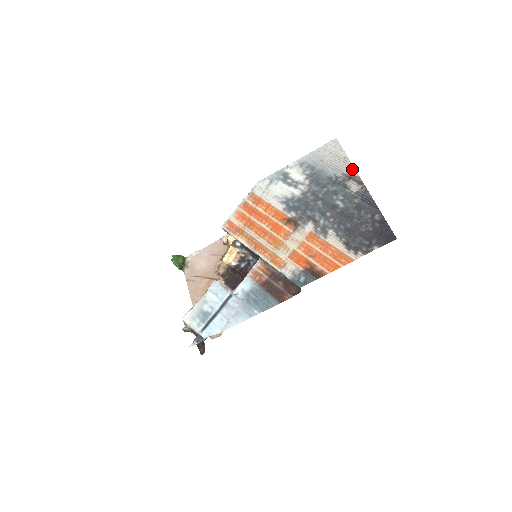
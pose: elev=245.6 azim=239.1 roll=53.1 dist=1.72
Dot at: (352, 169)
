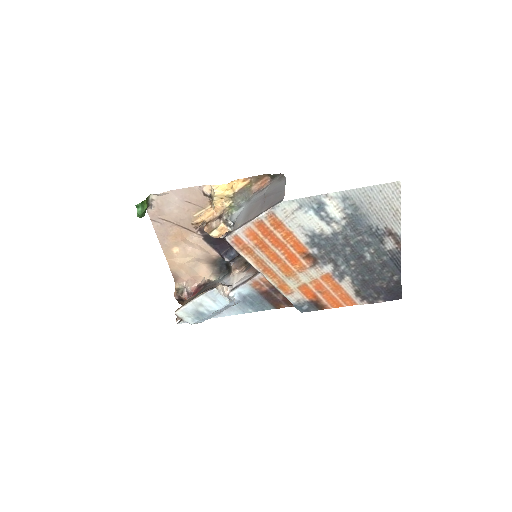
Dot at: (398, 226)
